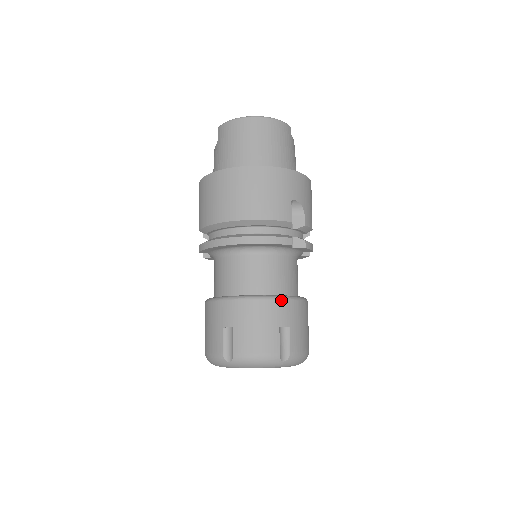
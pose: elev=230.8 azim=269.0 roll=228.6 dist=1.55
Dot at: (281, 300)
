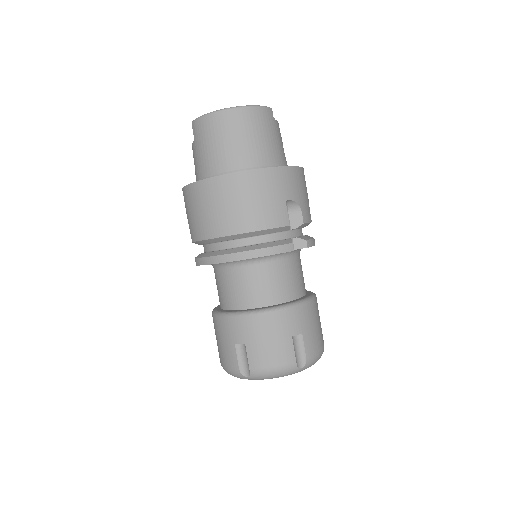
Dot at: (290, 309)
